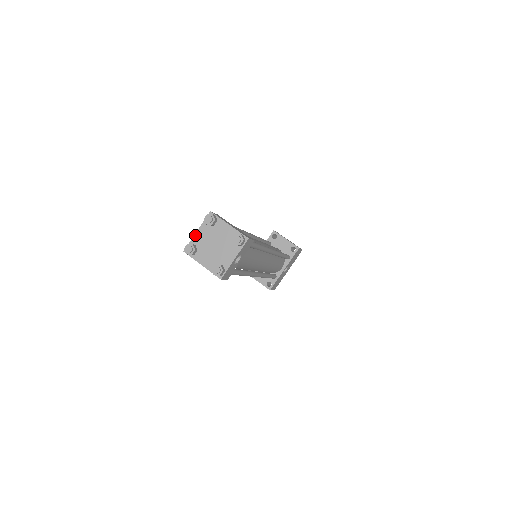
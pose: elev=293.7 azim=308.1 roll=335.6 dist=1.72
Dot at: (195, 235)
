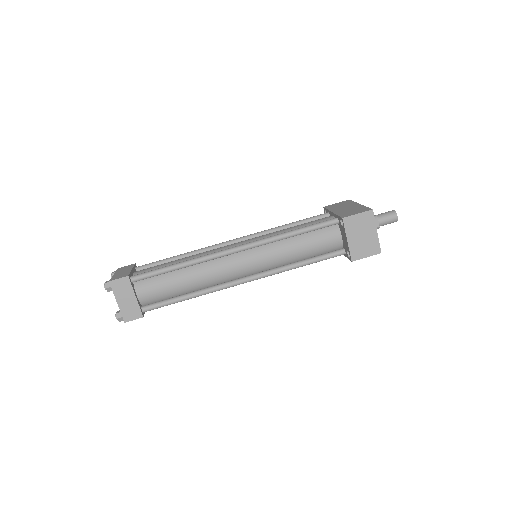
Dot at: (114, 274)
